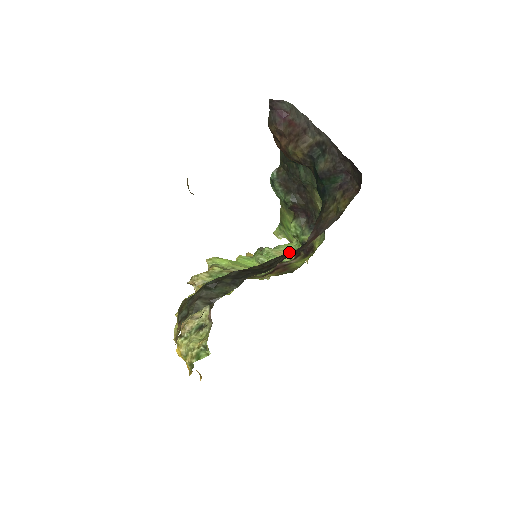
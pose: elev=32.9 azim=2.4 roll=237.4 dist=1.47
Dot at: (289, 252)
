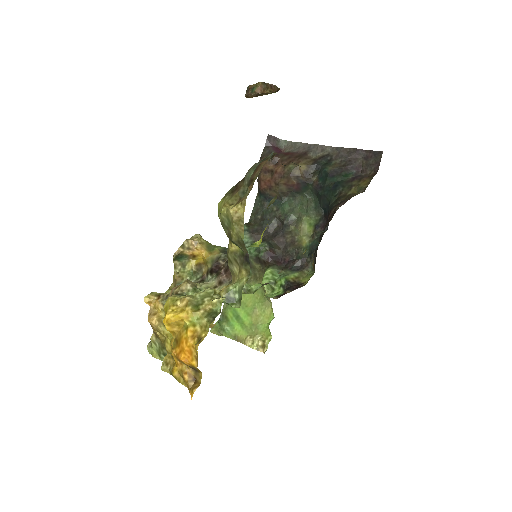
Dot at: occluded
